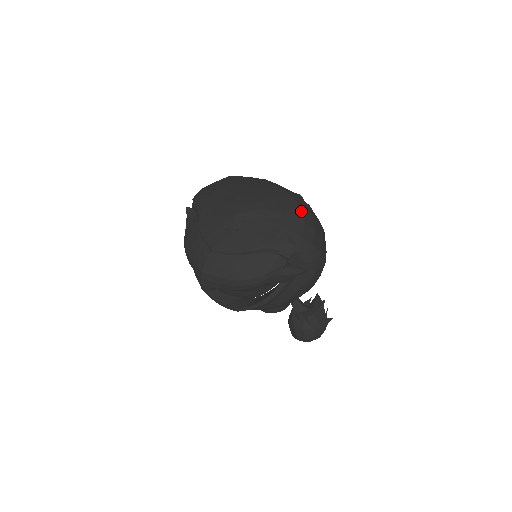
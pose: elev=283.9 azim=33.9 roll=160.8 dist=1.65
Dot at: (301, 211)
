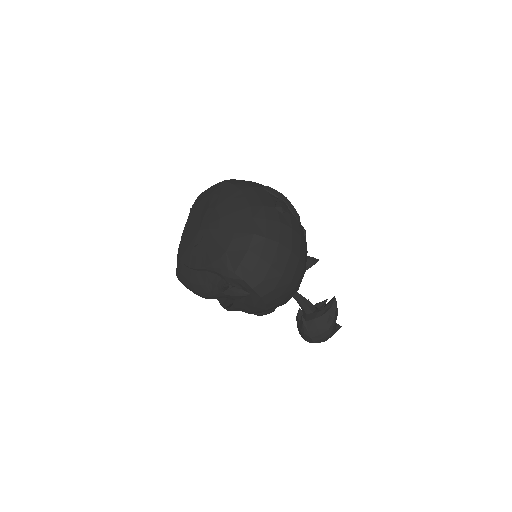
Dot at: (250, 235)
